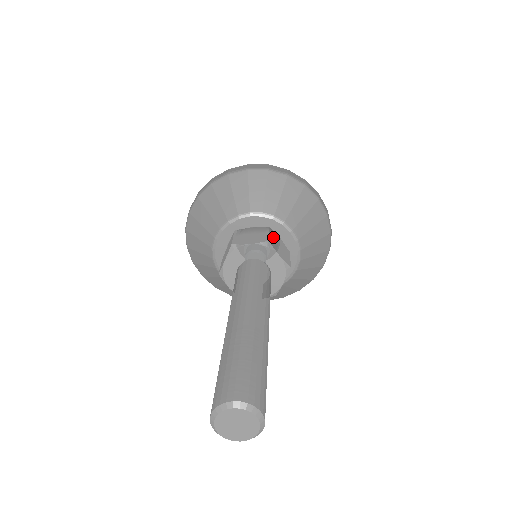
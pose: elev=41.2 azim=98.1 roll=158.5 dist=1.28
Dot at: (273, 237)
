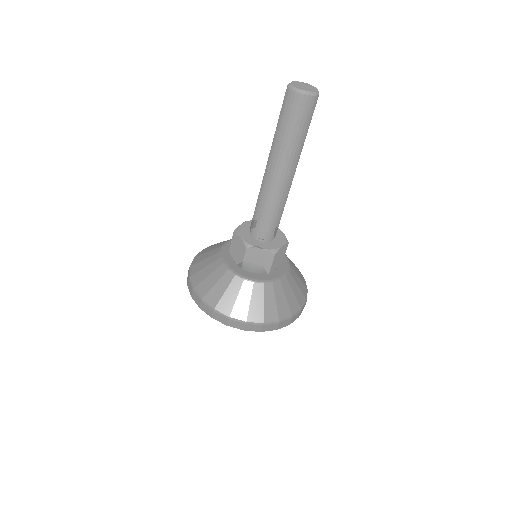
Dot at: occluded
